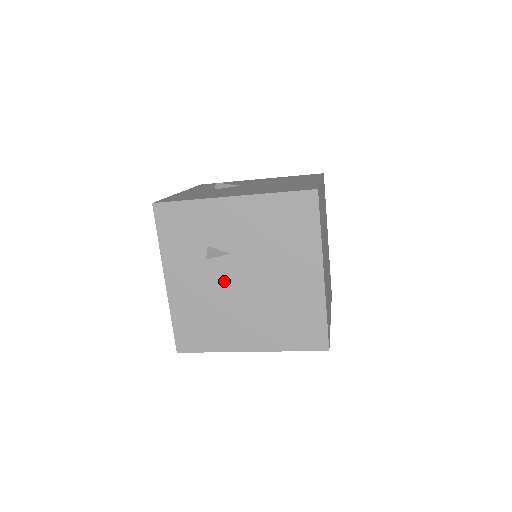
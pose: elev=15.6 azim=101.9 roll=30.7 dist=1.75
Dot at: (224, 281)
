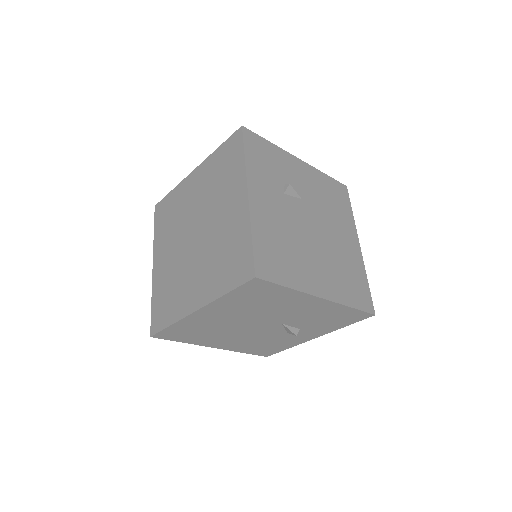
Dot at: (298, 219)
